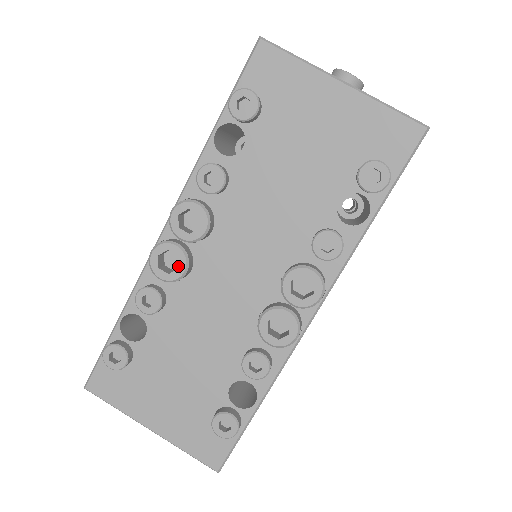
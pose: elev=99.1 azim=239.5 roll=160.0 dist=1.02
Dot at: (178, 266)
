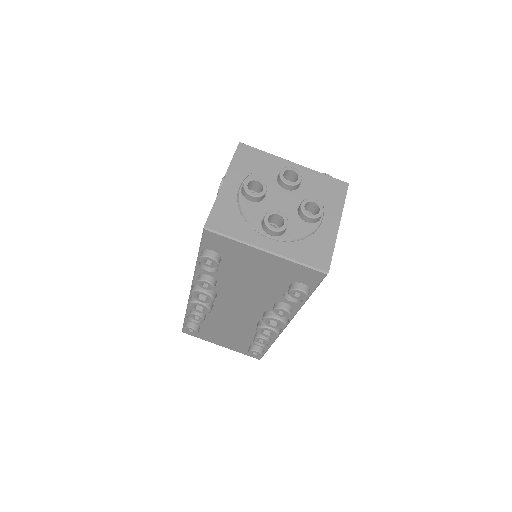
Dot at: (205, 310)
